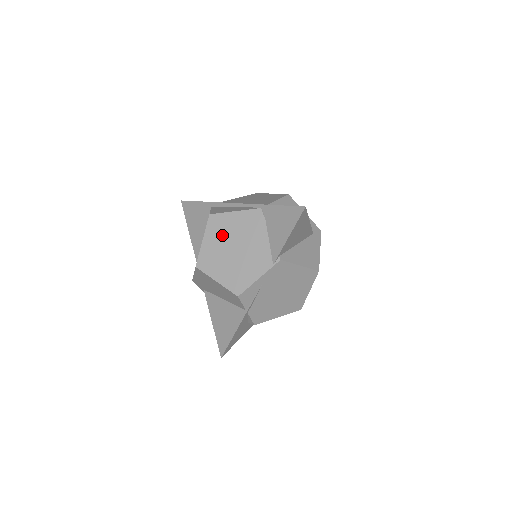
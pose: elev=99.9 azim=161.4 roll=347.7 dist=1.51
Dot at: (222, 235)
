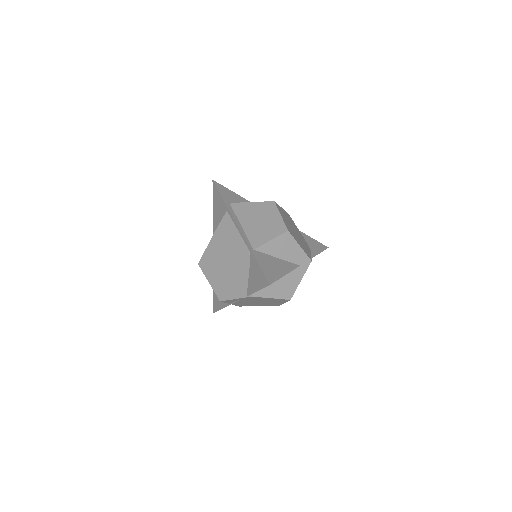
Dot at: (219, 254)
